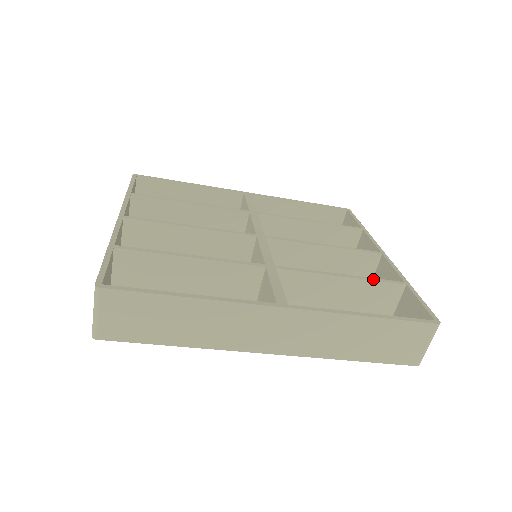
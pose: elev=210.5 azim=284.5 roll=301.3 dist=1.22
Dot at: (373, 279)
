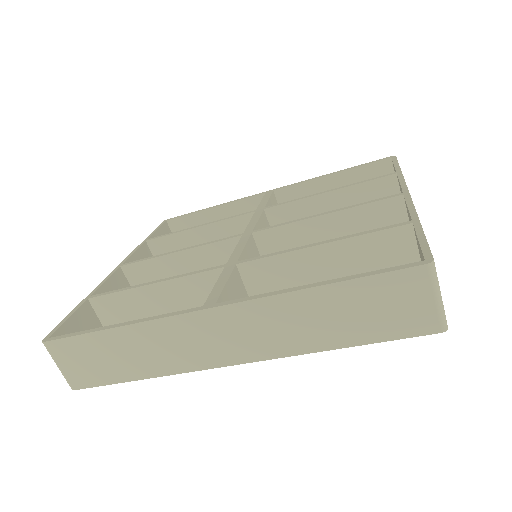
Dot at: (361, 233)
